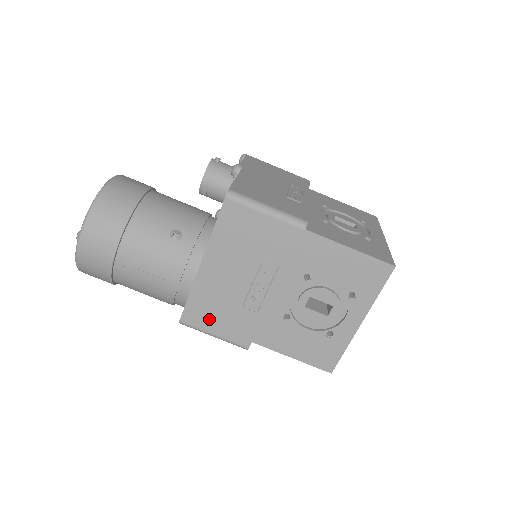
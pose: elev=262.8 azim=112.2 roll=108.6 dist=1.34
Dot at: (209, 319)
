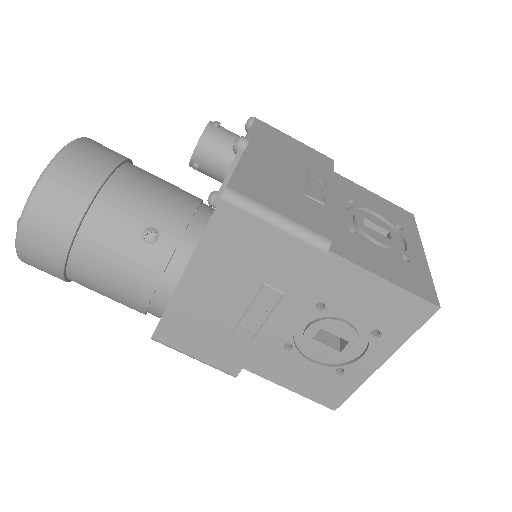
Dot at: (189, 340)
